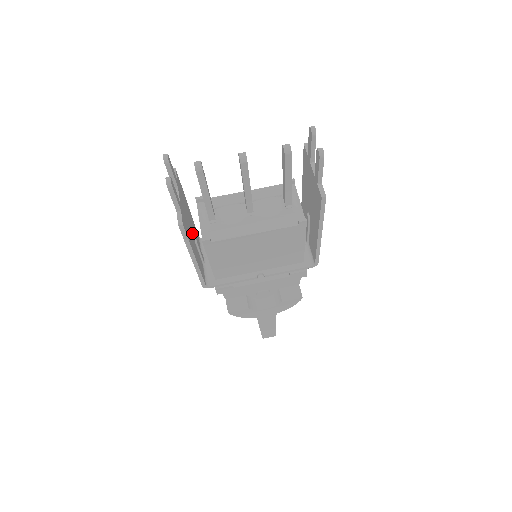
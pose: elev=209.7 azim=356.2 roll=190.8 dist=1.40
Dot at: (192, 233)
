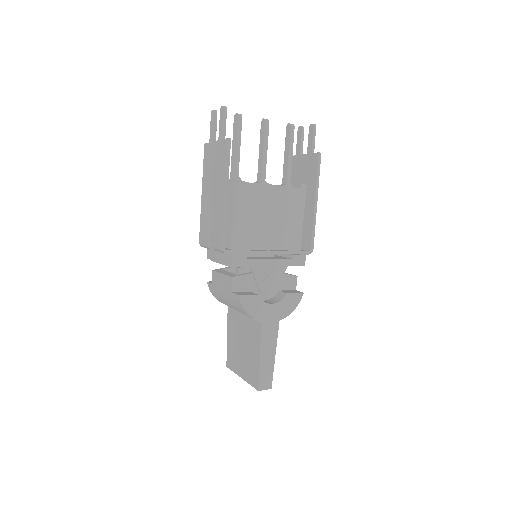
Dot at: occluded
